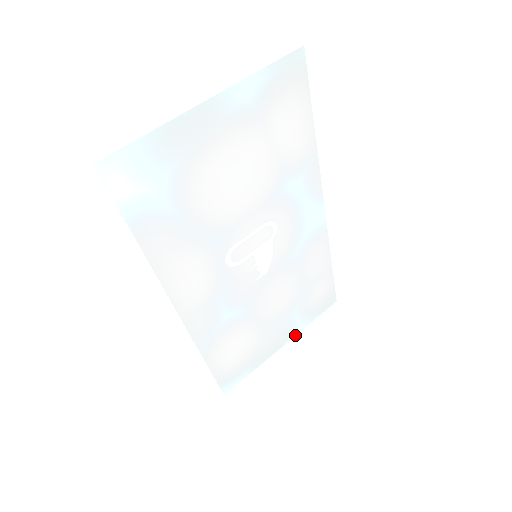
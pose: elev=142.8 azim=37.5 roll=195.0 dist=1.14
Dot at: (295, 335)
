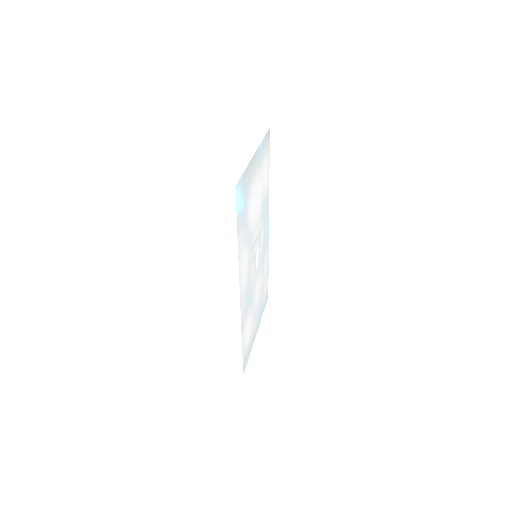
Dot at: (259, 324)
